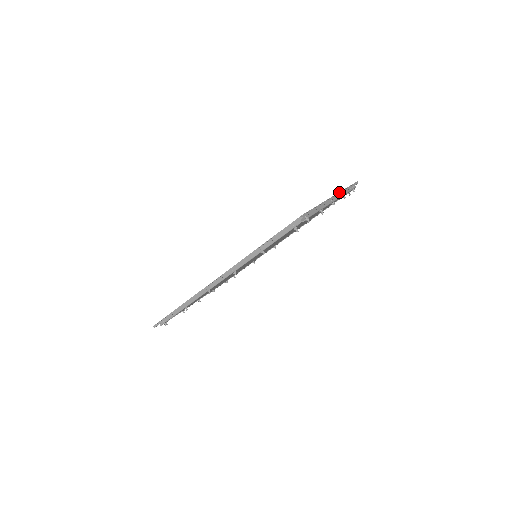
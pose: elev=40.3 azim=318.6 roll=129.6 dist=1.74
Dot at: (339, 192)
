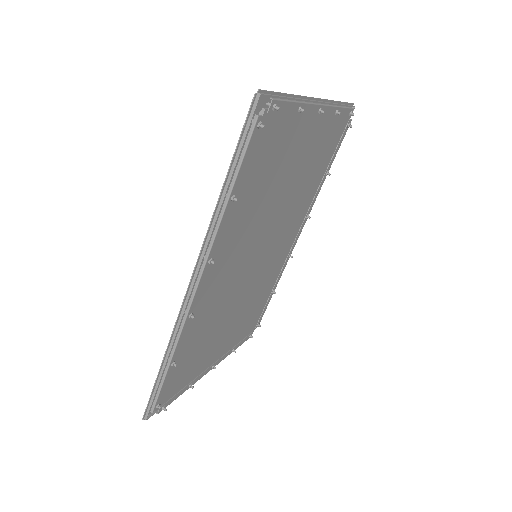
Dot at: (324, 99)
